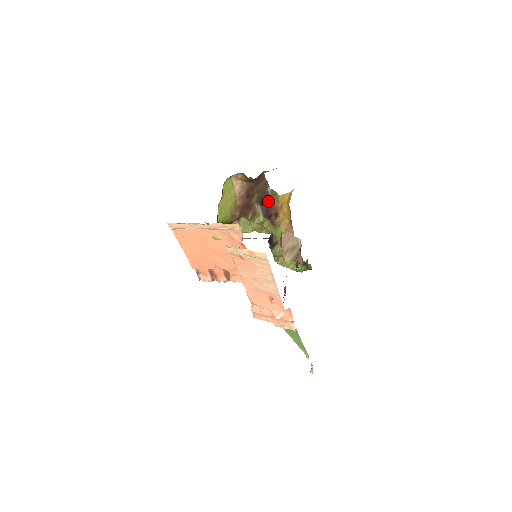
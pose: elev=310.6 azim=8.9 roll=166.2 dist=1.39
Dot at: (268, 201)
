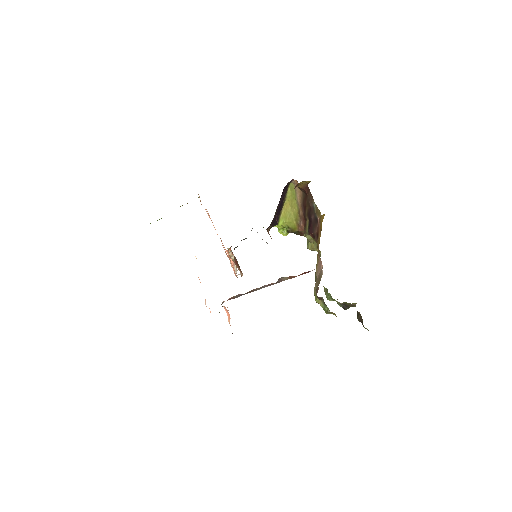
Dot at: (314, 218)
